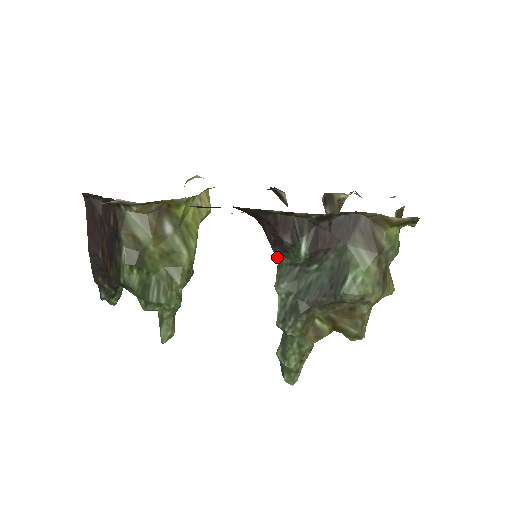
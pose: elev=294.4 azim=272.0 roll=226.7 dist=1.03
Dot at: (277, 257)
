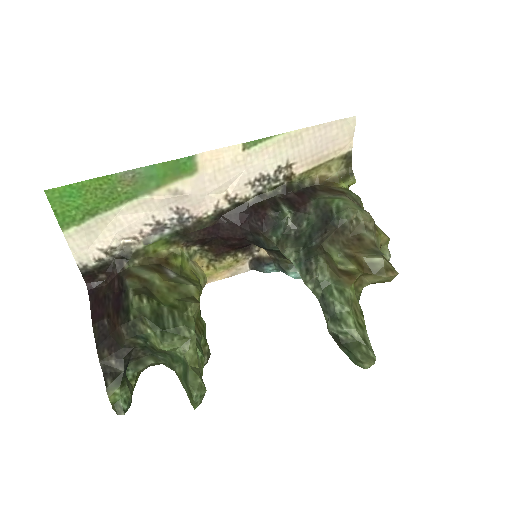
Dot at: (272, 239)
